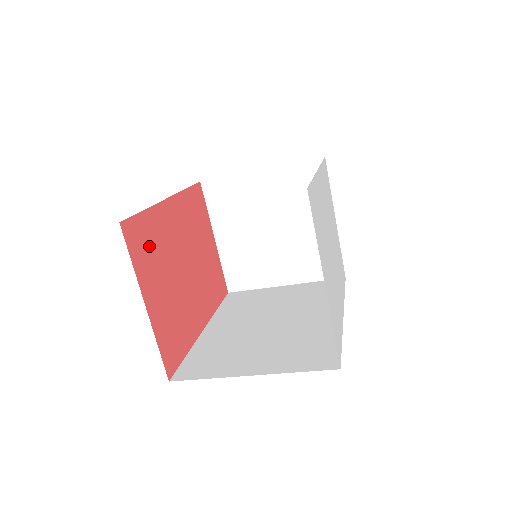
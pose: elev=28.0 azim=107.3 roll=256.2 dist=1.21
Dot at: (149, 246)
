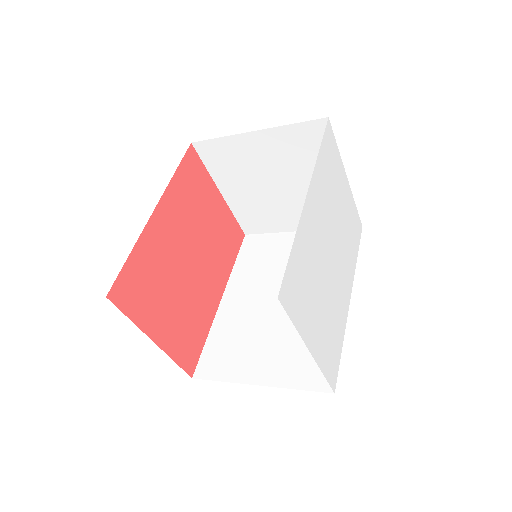
Dot at: (144, 284)
